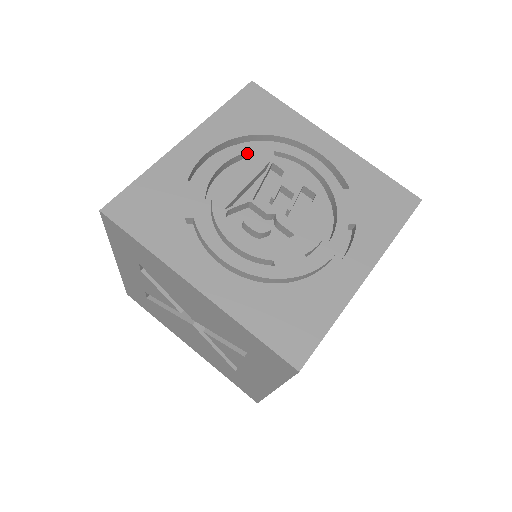
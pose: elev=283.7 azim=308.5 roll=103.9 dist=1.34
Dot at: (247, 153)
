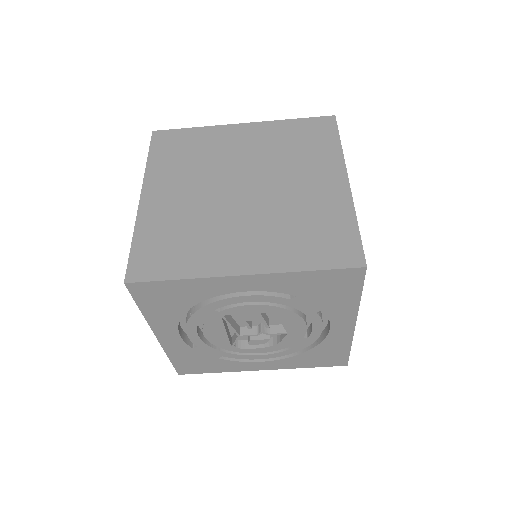
Dot at: (200, 321)
